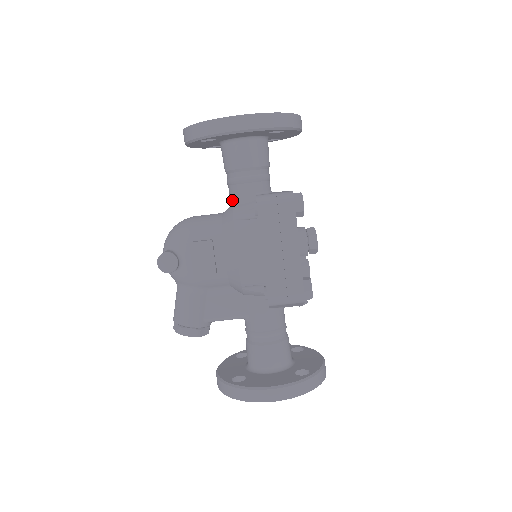
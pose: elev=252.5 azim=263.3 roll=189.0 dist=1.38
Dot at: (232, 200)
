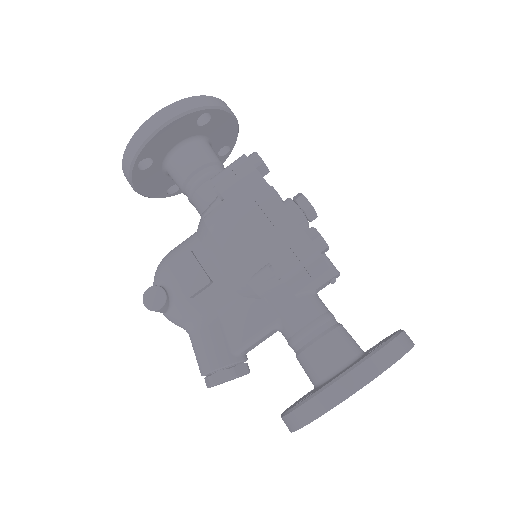
Dot at: (200, 211)
